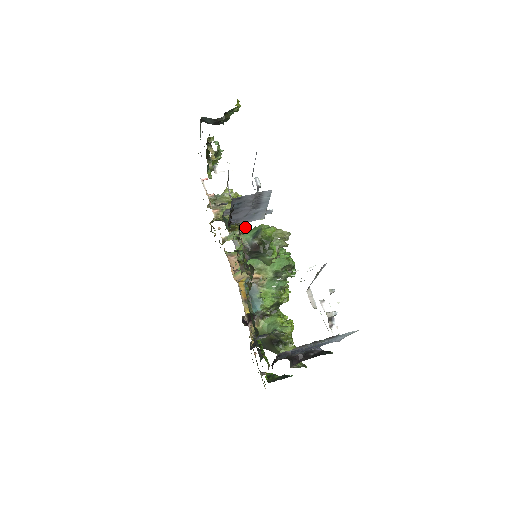
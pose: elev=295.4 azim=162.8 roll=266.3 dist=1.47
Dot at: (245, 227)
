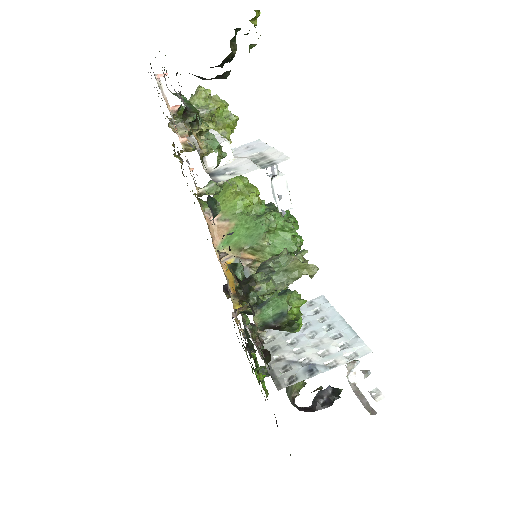
Dot at: occluded
